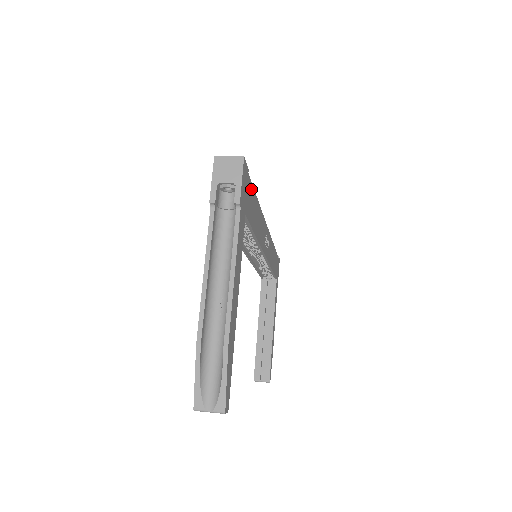
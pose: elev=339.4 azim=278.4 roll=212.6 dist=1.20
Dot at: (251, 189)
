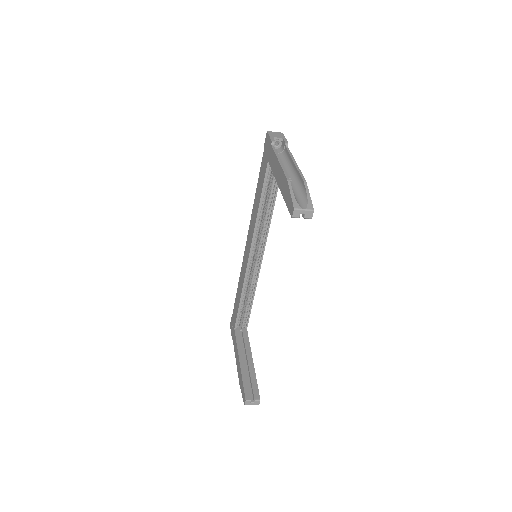
Dot at: occluded
